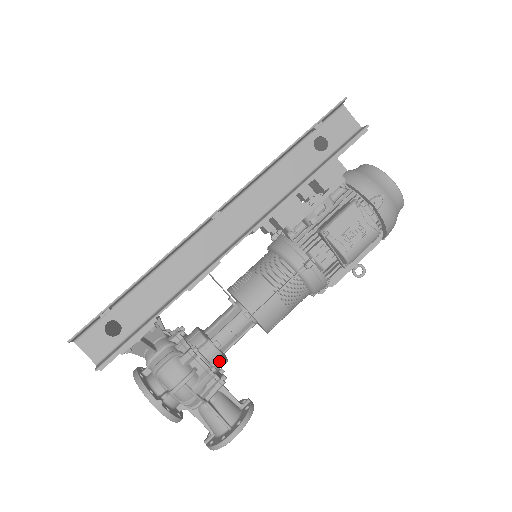
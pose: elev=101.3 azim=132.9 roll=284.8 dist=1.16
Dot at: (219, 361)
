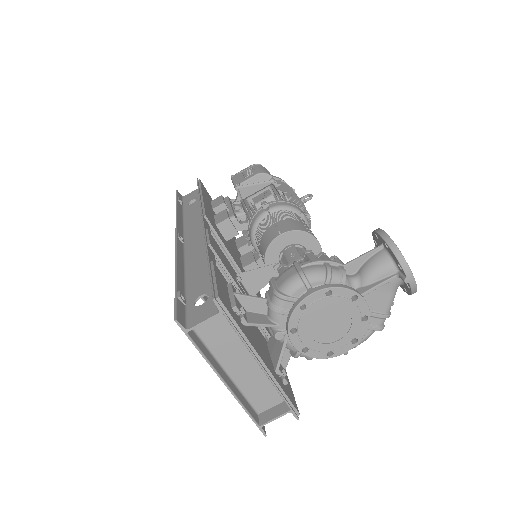
Dot at: occluded
